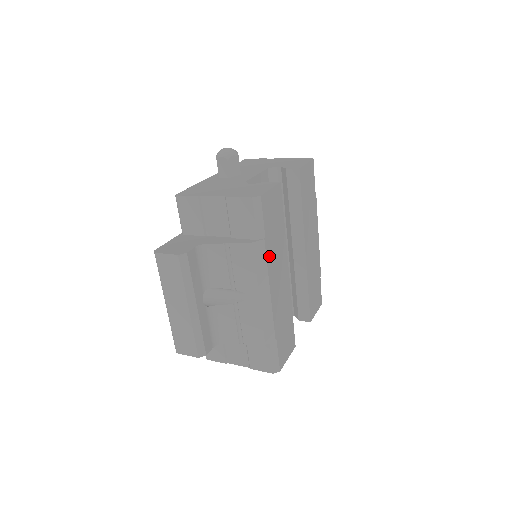
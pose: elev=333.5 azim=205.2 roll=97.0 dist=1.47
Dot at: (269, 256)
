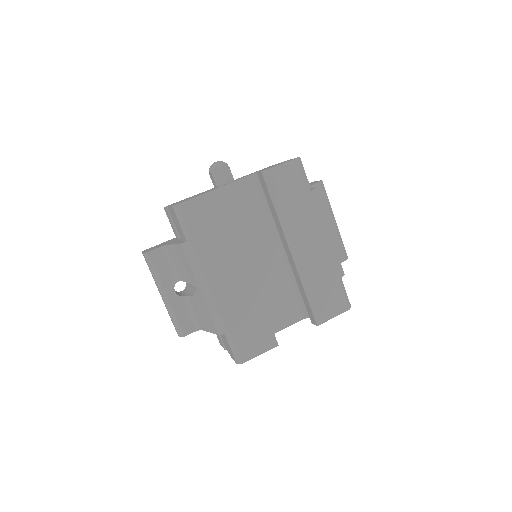
Dot at: (203, 255)
